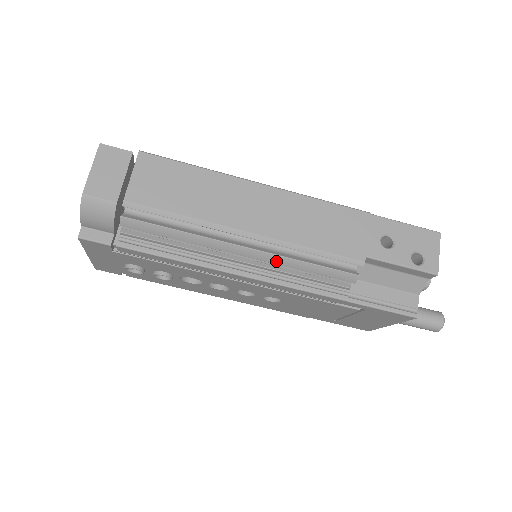
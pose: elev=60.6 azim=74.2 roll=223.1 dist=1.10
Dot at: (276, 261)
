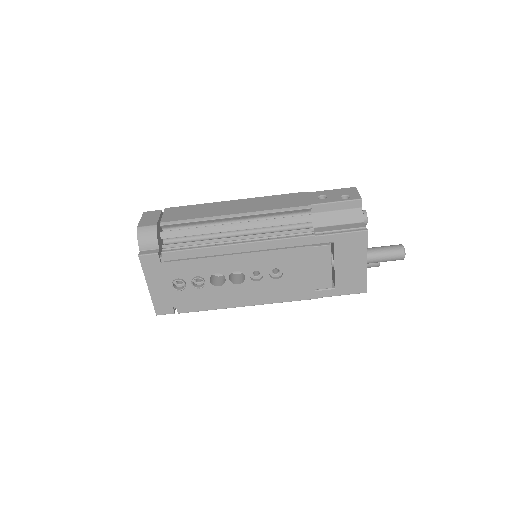
Dot at: (258, 225)
